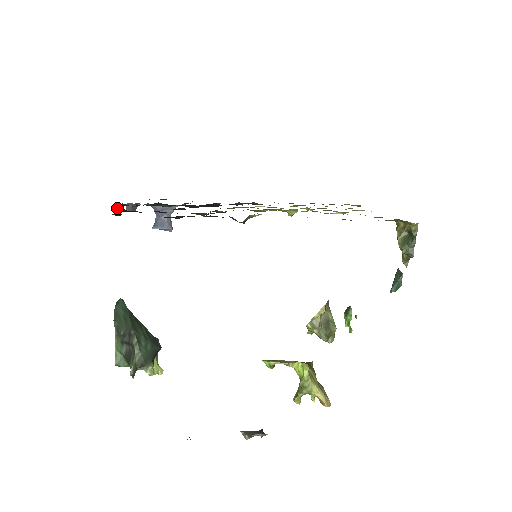
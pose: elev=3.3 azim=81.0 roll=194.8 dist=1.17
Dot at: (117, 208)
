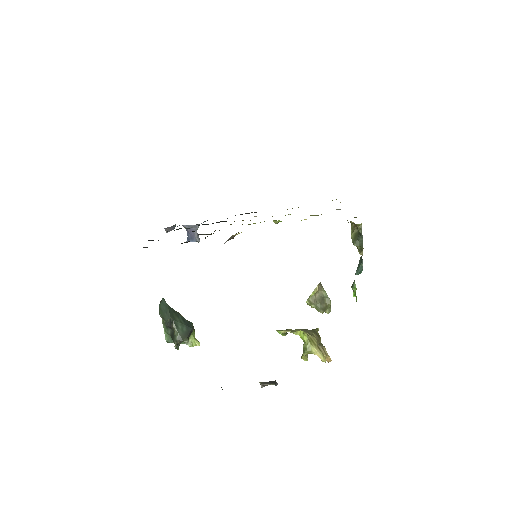
Dot at: (149, 240)
